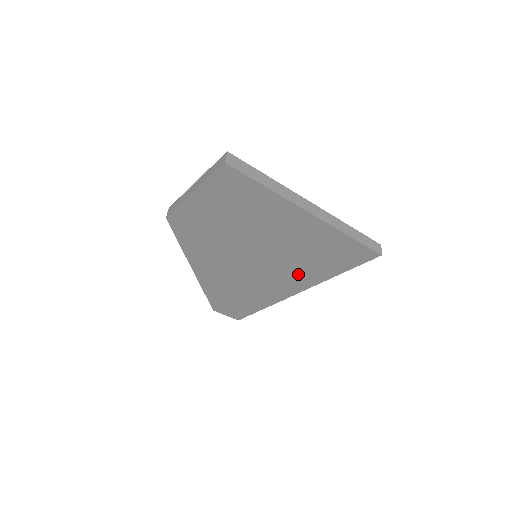
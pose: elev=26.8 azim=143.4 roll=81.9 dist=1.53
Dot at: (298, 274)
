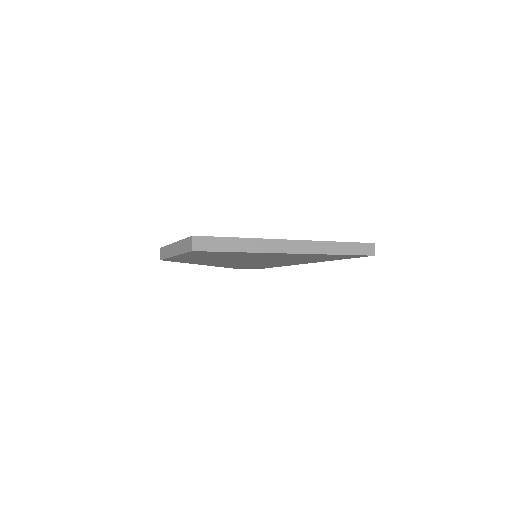
Dot at: (300, 261)
